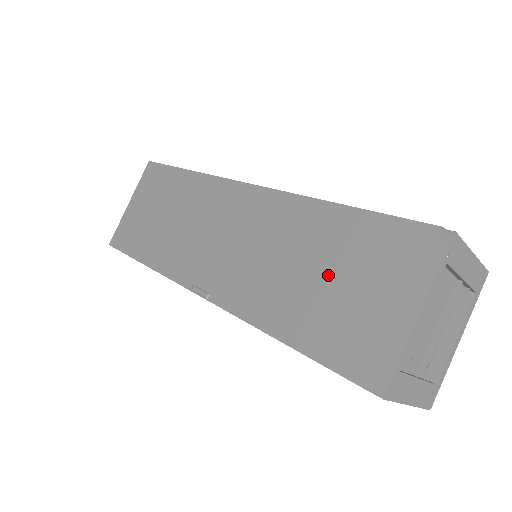
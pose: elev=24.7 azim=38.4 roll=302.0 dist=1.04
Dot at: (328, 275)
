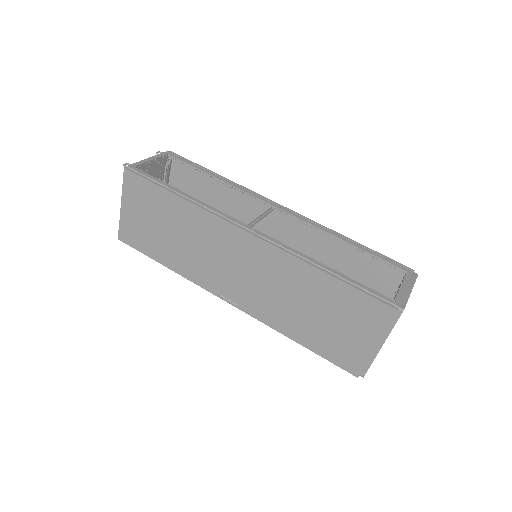
Dot at: (325, 316)
